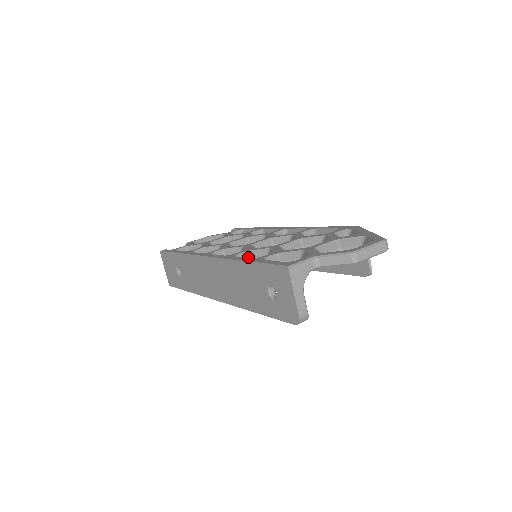
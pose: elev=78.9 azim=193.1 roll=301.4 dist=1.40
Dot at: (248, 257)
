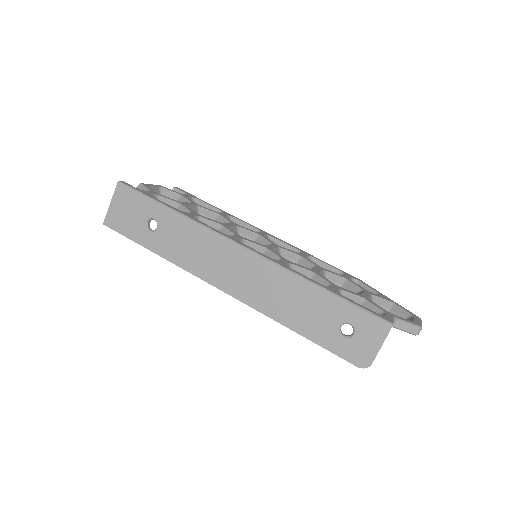
Dot at: occluded
